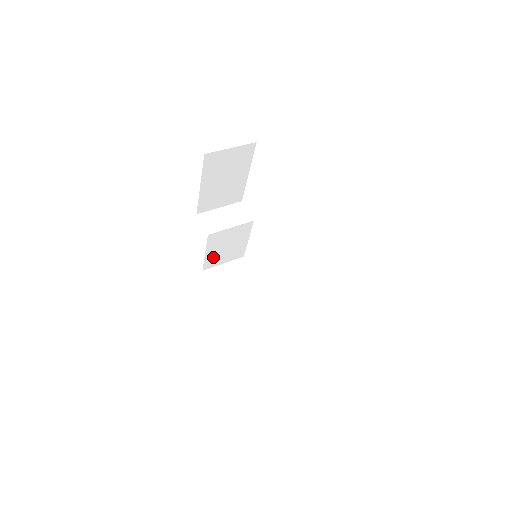
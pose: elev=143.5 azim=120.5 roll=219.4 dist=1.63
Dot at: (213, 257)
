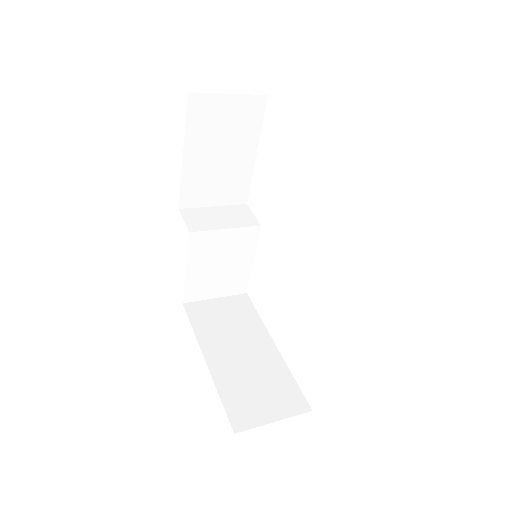
Dot at: (199, 281)
